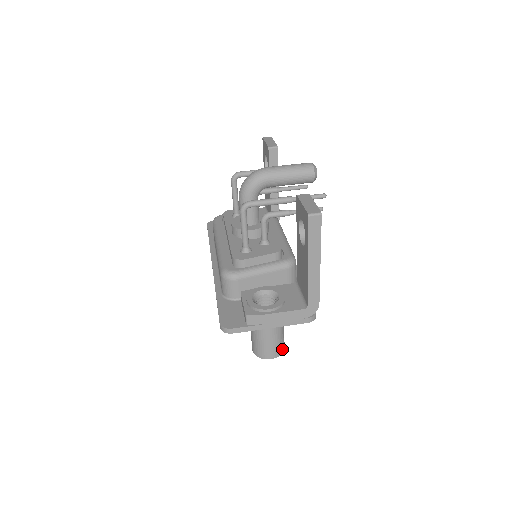
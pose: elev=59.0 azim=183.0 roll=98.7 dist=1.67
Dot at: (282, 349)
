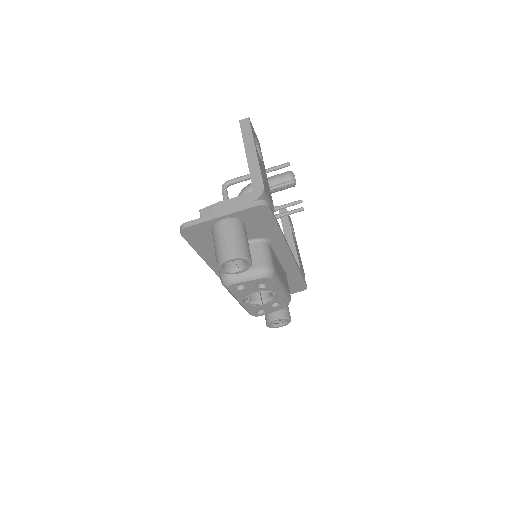
Dot at: (243, 253)
